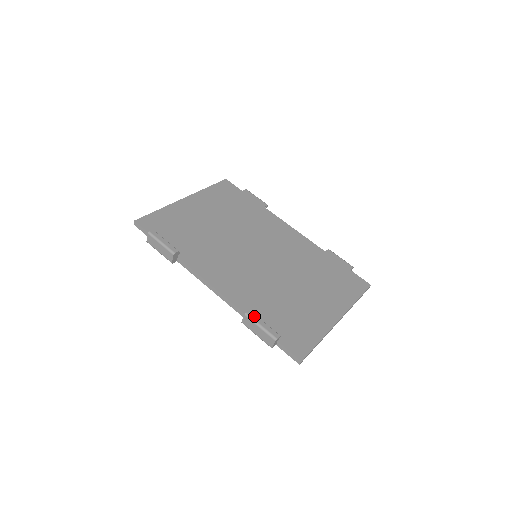
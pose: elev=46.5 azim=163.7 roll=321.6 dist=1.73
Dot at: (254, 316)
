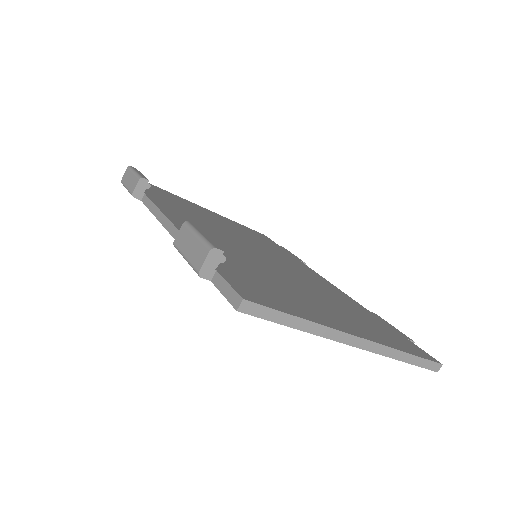
Dot at: (197, 227)
